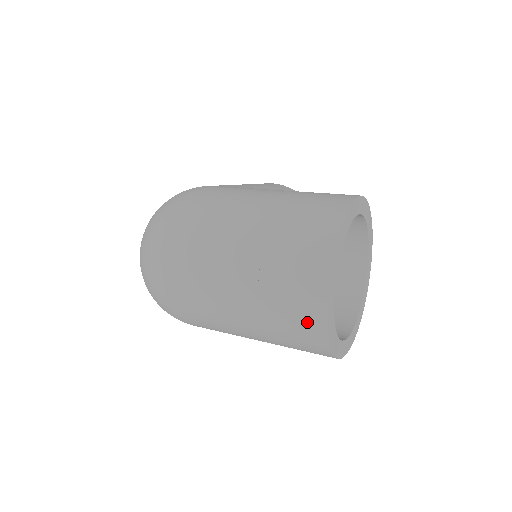
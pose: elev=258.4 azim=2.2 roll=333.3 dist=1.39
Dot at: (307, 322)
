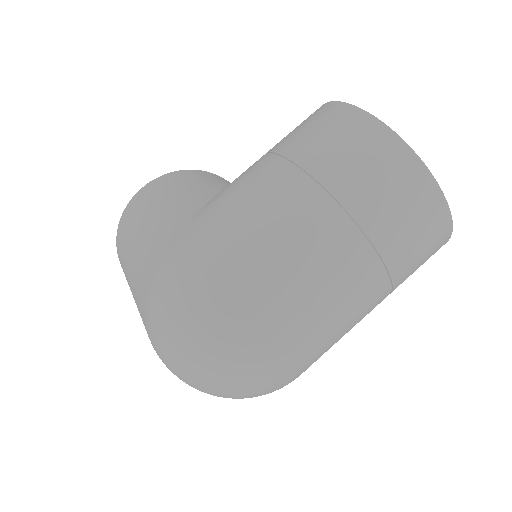
Dot at: (435, 242)
